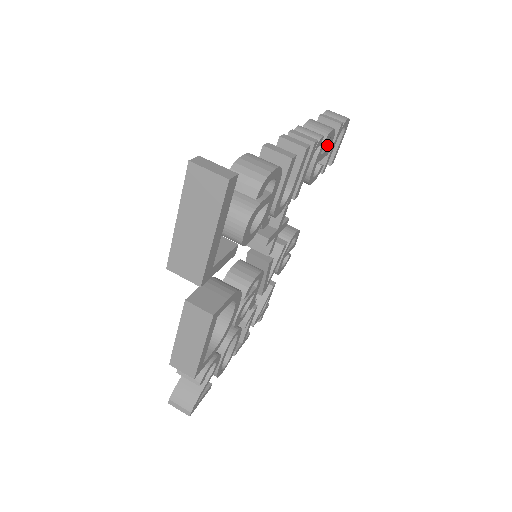
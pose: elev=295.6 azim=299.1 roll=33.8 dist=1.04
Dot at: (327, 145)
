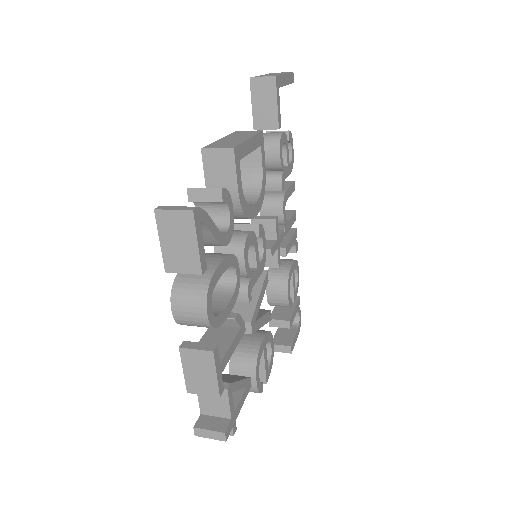
Dot at: occluded
